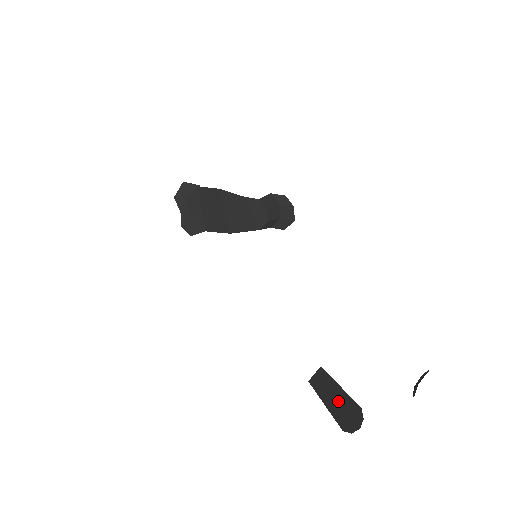
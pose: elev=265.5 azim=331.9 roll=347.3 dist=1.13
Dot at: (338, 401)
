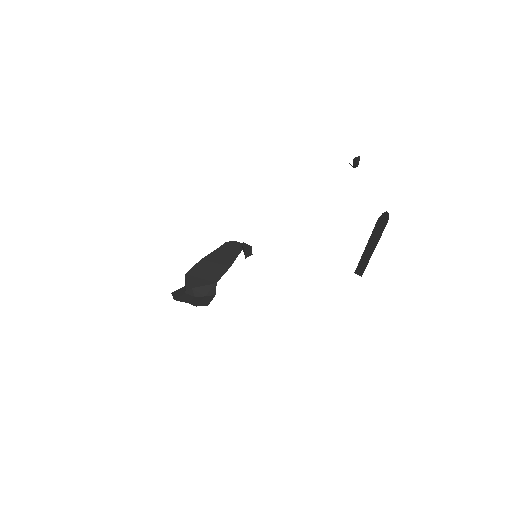
Dot at: (373, 239)
